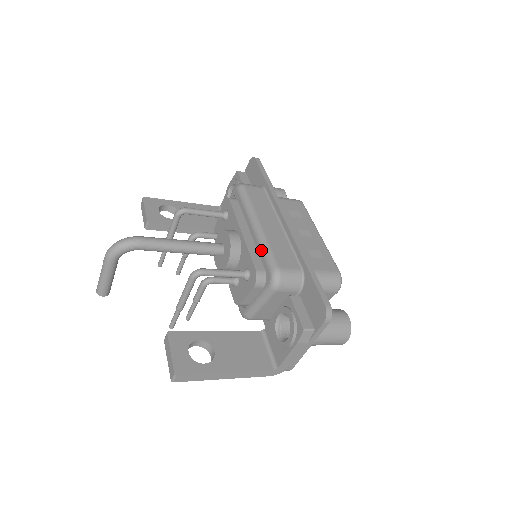
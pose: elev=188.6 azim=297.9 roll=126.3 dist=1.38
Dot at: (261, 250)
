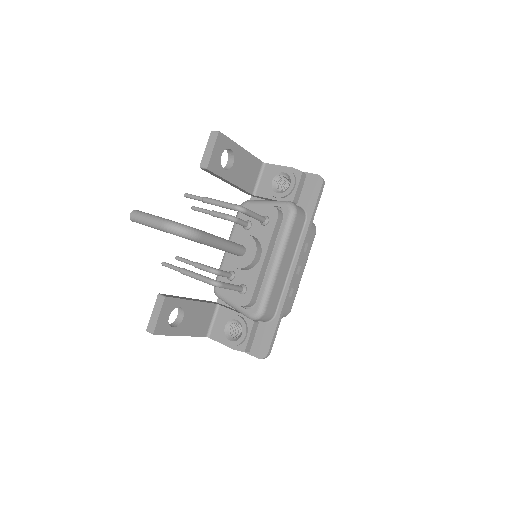
Dot at: (265, 288)
